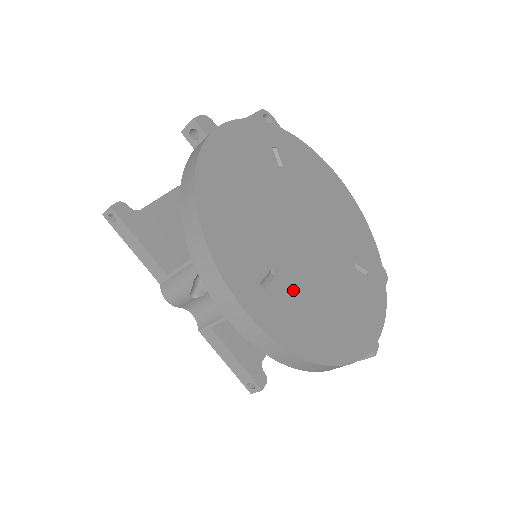
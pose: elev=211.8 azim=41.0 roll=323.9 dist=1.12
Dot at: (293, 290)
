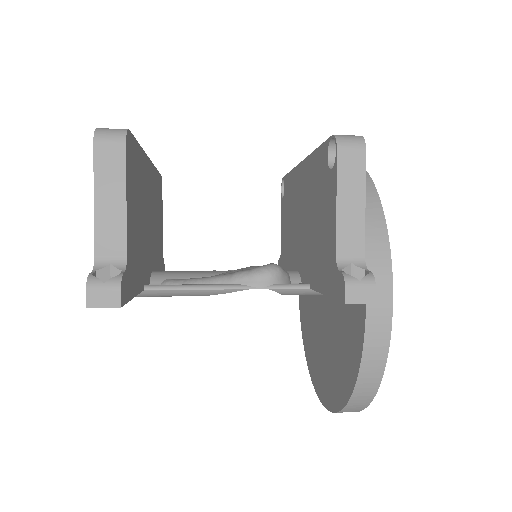
Dot at: occluded
